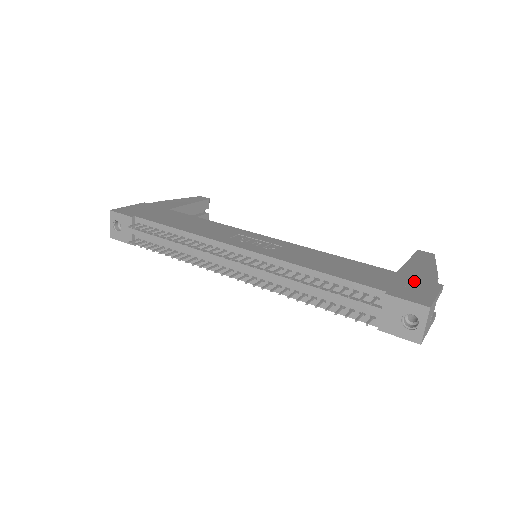
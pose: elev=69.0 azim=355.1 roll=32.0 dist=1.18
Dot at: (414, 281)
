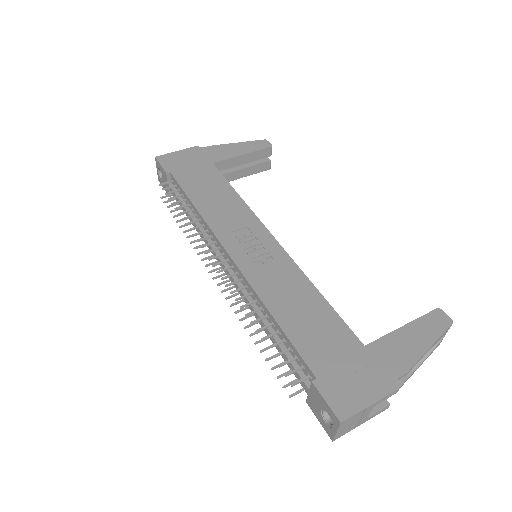
Dot at: (369, 369)
